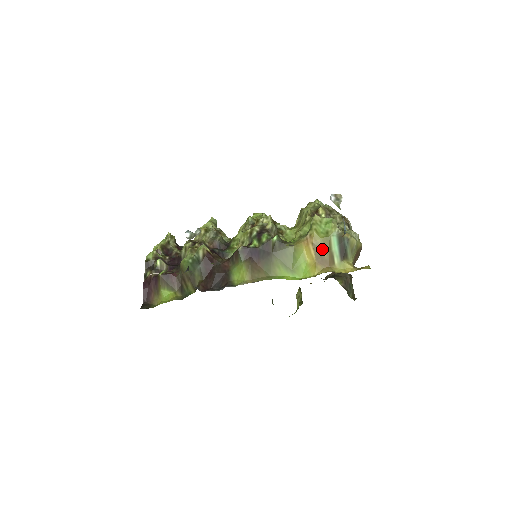
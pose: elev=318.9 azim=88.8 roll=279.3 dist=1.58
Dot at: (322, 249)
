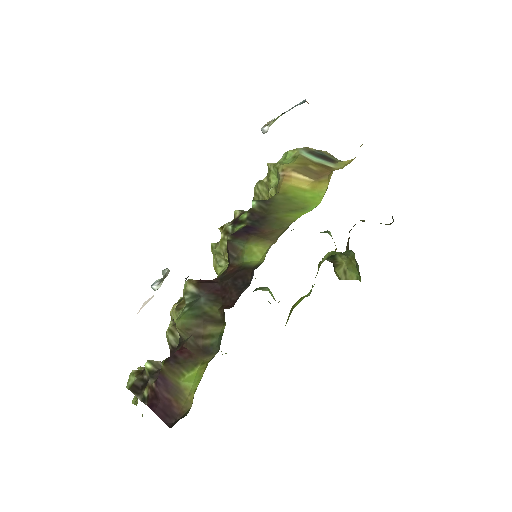
Dot at: (306, 167)
